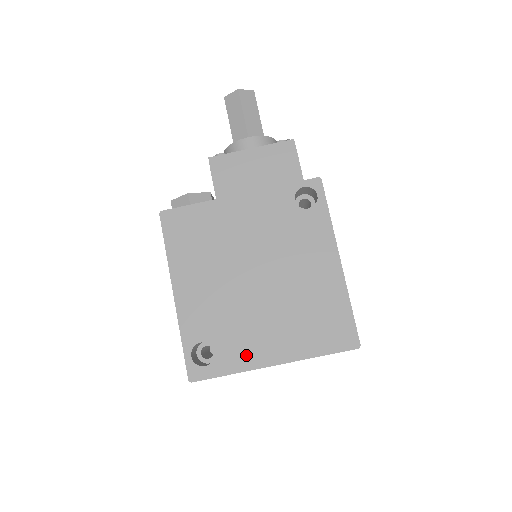
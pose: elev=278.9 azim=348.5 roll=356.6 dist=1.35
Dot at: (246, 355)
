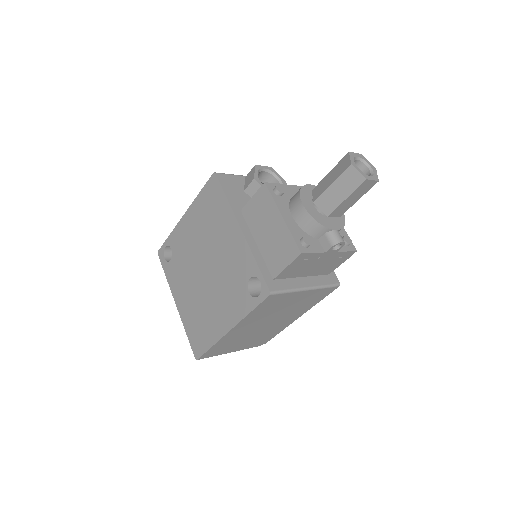
Dot at: (174, 282)
